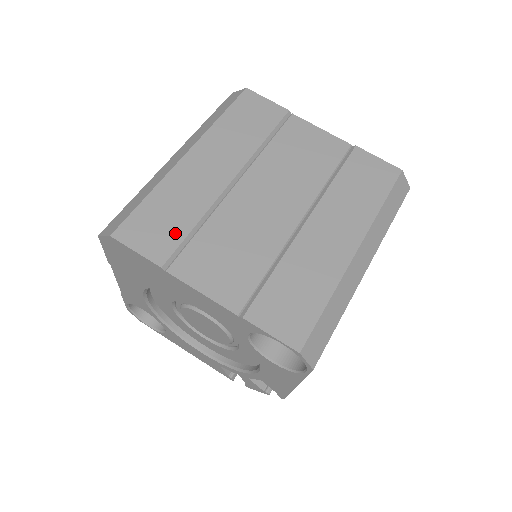
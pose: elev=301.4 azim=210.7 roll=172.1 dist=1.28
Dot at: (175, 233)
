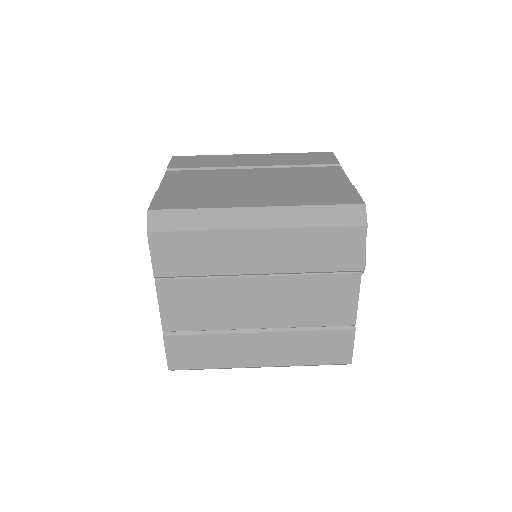
Dot at: (184, 268)
